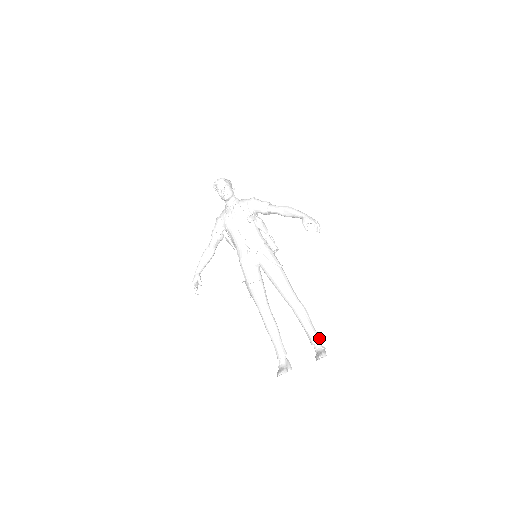
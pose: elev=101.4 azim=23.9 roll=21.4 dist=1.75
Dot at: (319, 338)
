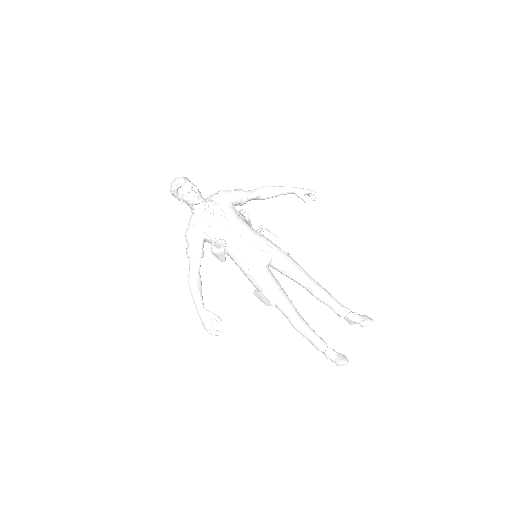
Dot at: (346, 307)
